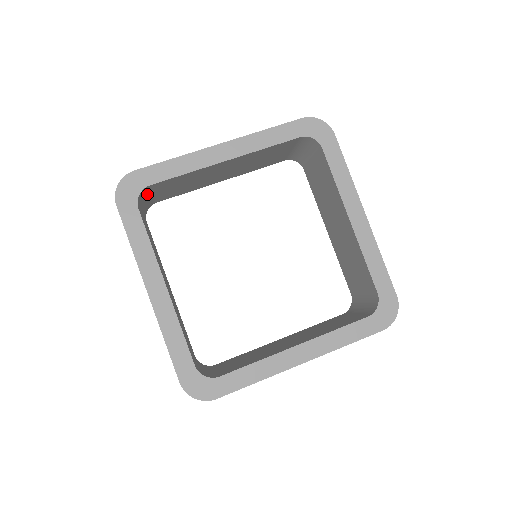
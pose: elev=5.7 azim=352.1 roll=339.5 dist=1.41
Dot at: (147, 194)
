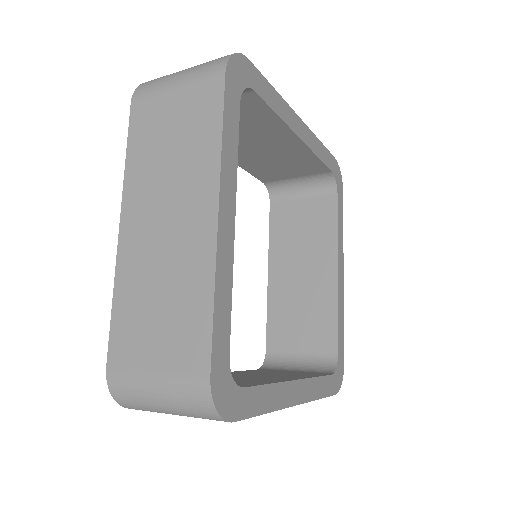
Dot at: occluded
